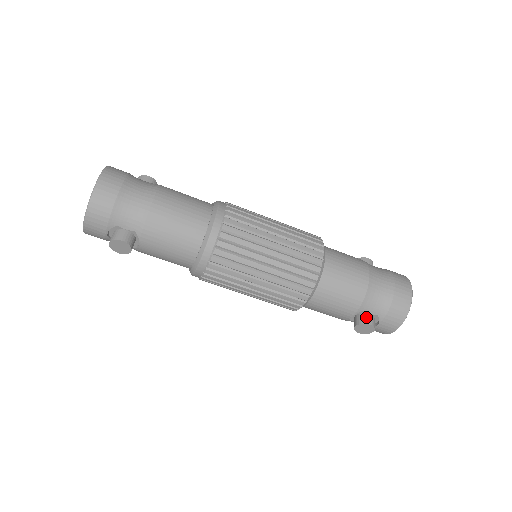
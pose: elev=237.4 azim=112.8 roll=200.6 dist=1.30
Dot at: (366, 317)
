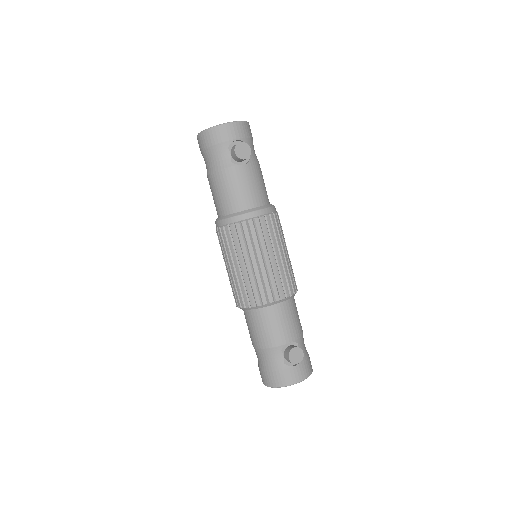
Dot at: occluded
